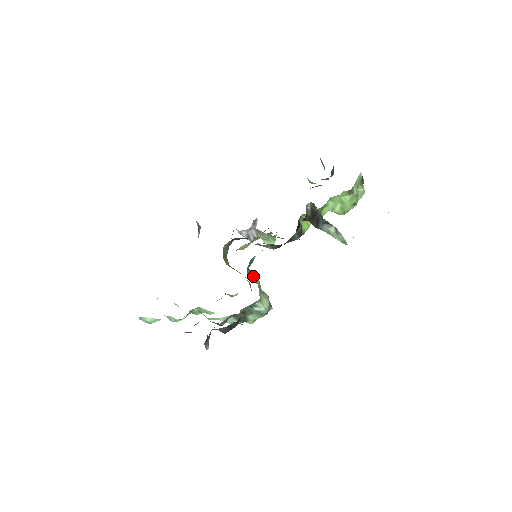
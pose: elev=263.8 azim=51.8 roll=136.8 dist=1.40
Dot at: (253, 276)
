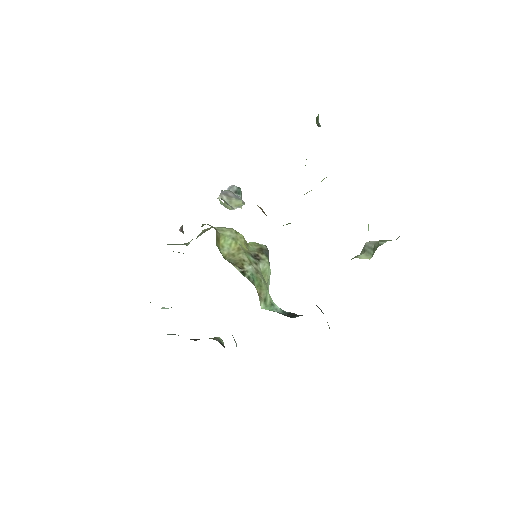
Dot at: (263, 297)
